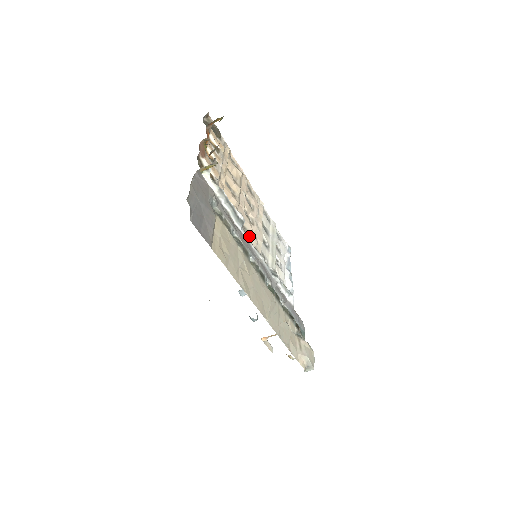
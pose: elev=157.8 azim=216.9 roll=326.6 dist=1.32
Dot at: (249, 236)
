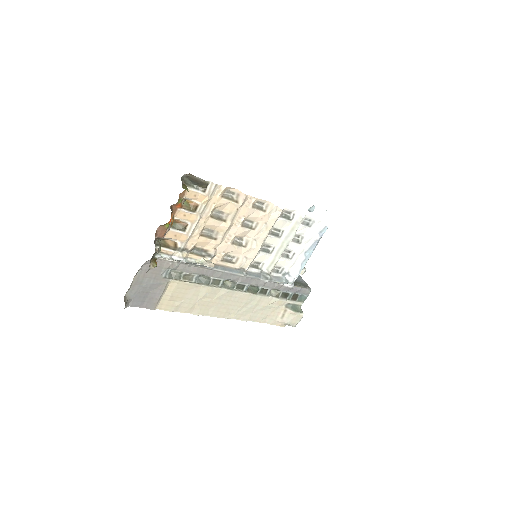
Dot at: (233, 260)
